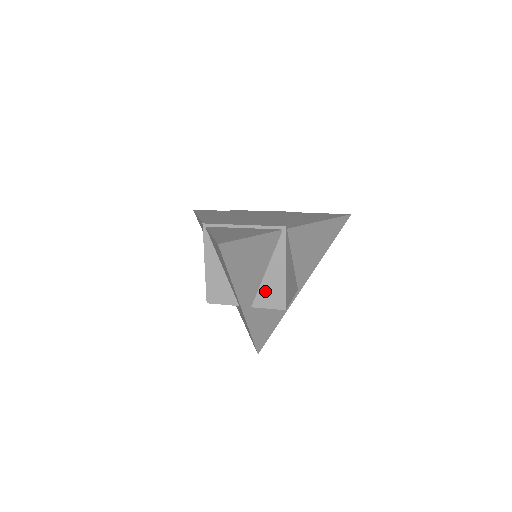
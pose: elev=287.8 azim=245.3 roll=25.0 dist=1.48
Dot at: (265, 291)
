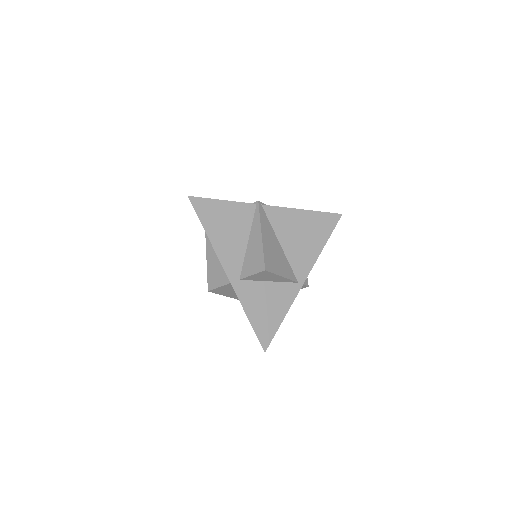
Dot at: (248, 260)
